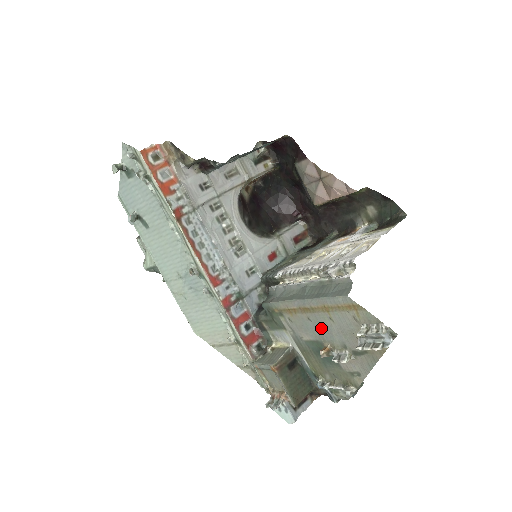
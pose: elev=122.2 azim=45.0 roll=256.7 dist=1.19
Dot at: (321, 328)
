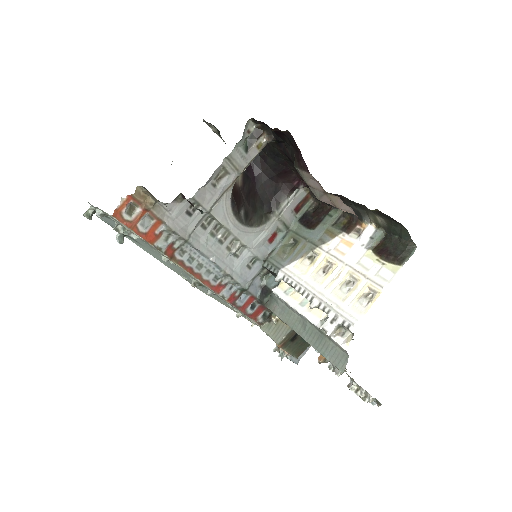
Dot at: occluded
